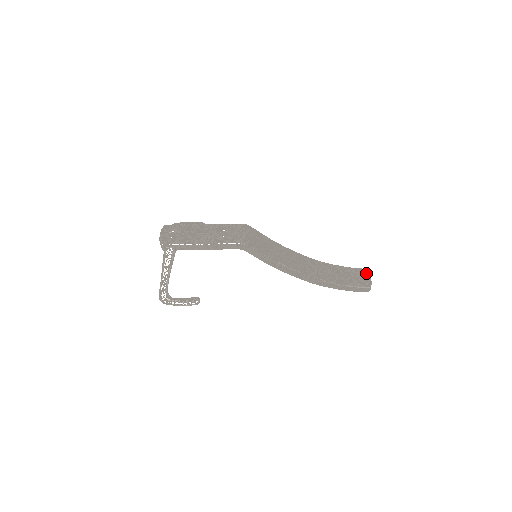
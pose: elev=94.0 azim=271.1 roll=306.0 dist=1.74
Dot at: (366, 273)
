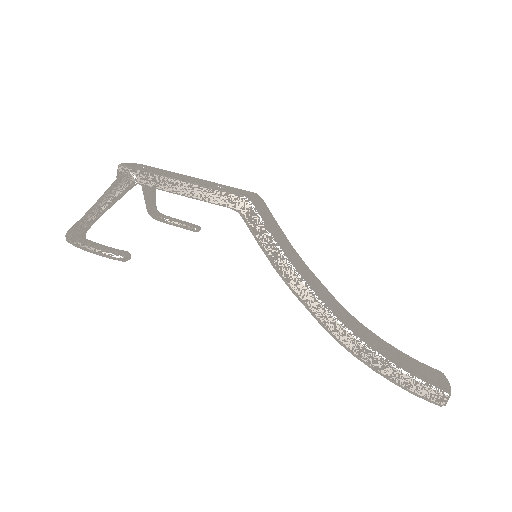
Dot at: (441, 375)
